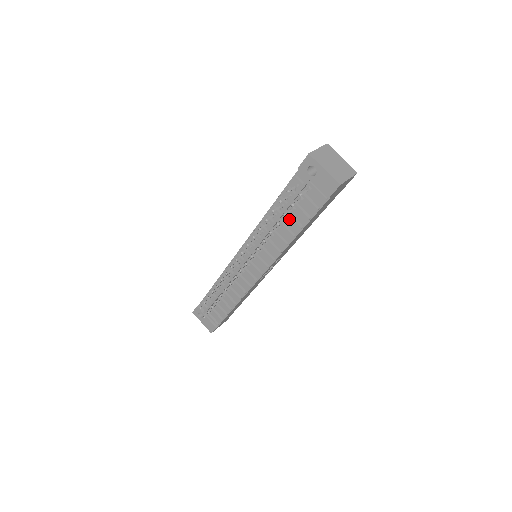
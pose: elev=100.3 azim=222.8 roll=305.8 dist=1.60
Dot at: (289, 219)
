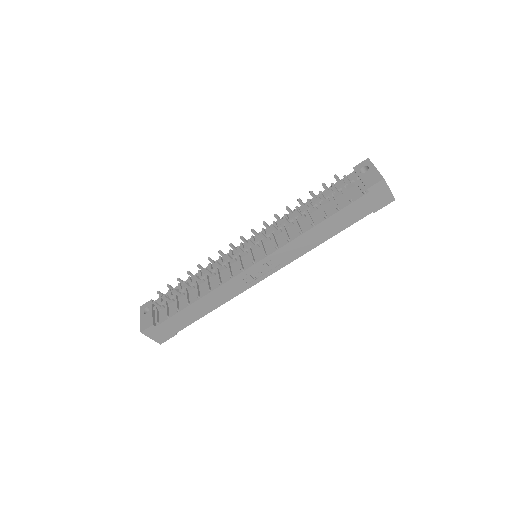
Dot at: (317, 211)
